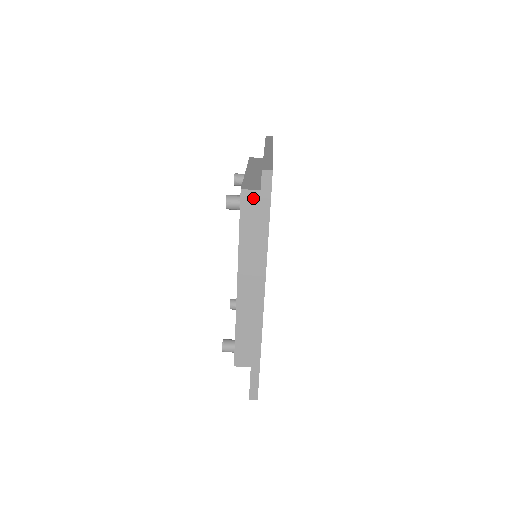
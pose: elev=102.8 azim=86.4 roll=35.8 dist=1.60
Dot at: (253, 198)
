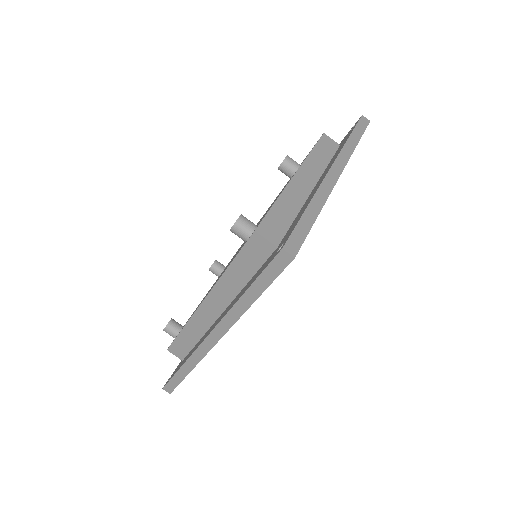
Dot at: (264, 248)
